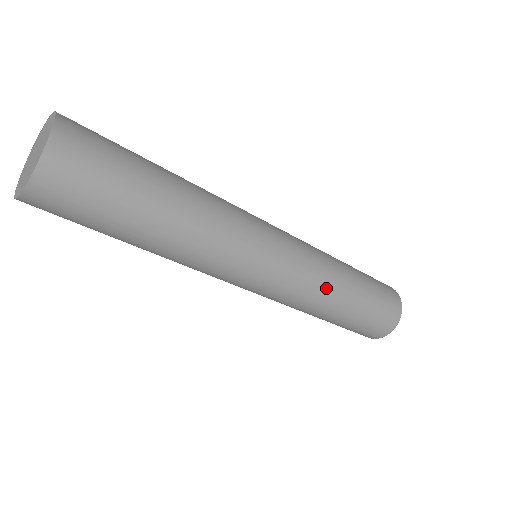
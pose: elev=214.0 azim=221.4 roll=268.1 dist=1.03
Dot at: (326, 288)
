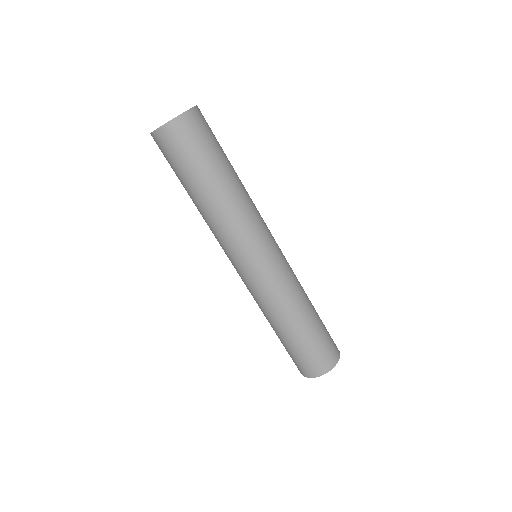
Dot at: (297, 294)
